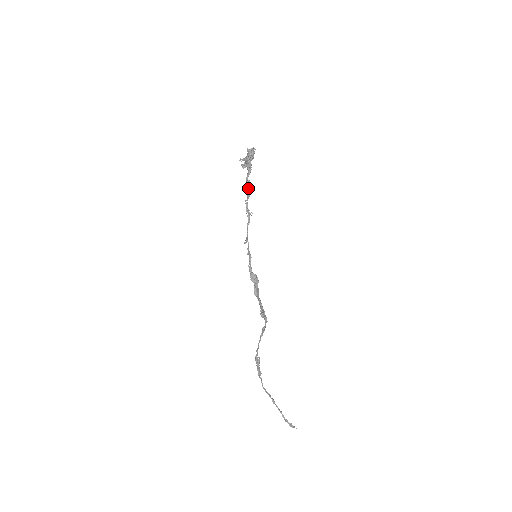
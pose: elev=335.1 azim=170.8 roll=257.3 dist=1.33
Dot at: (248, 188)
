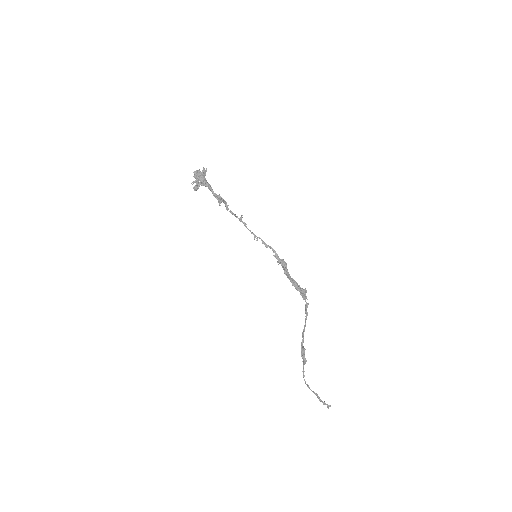
Dot at: (222, 199)
